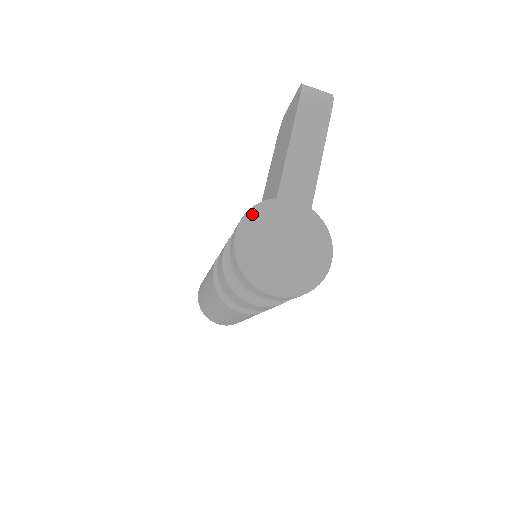
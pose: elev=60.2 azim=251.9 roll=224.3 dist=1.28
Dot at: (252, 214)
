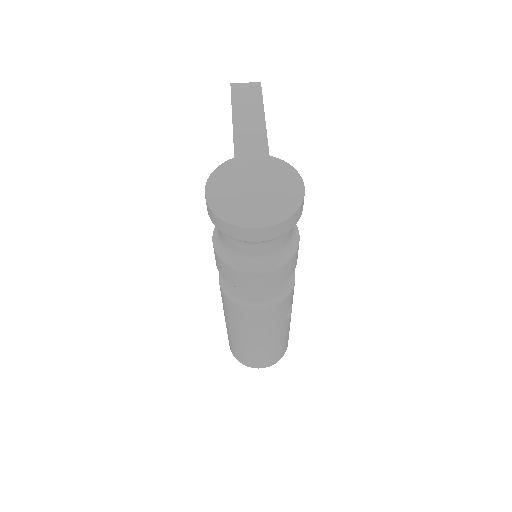
Dot at: (216, 175)
